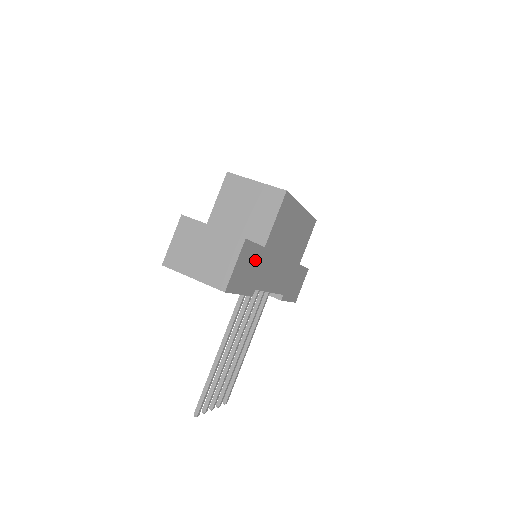
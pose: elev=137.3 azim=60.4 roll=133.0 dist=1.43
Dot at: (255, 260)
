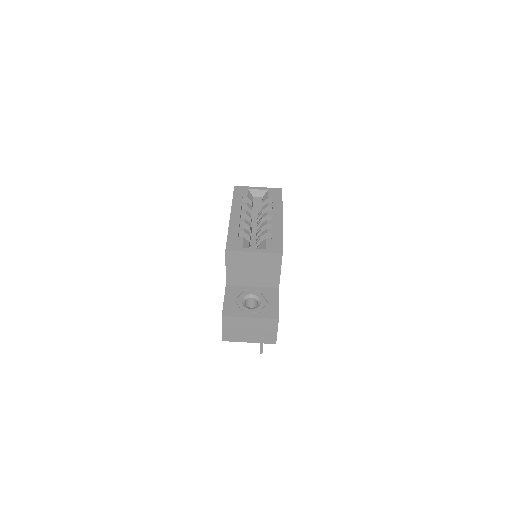
Dot at: occluded
